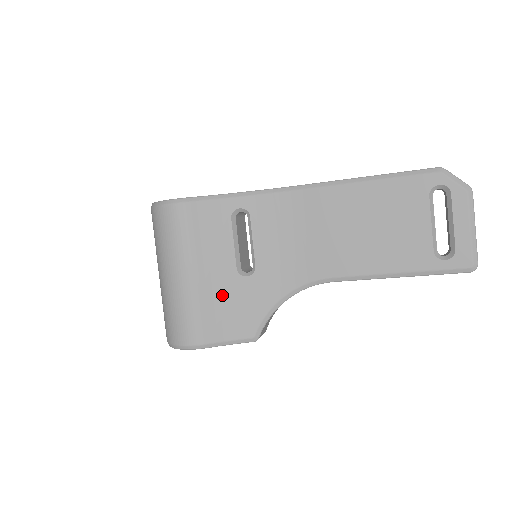
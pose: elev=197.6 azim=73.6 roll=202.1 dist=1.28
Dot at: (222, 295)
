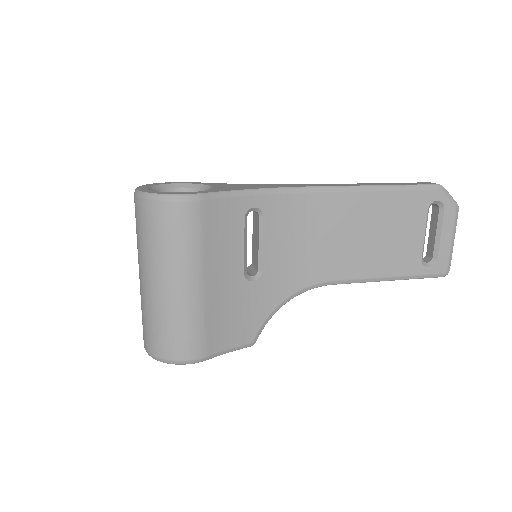
Dot at: (227, 303)
